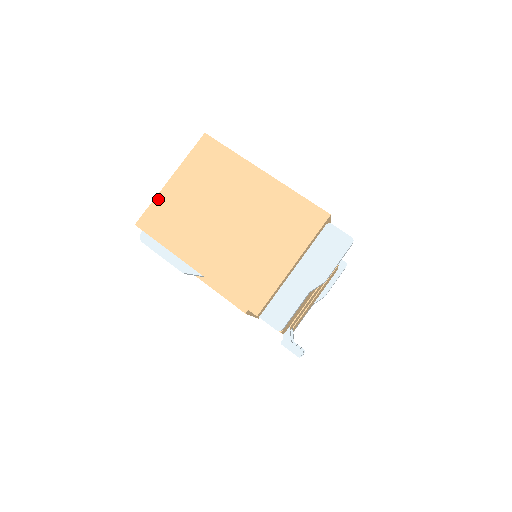
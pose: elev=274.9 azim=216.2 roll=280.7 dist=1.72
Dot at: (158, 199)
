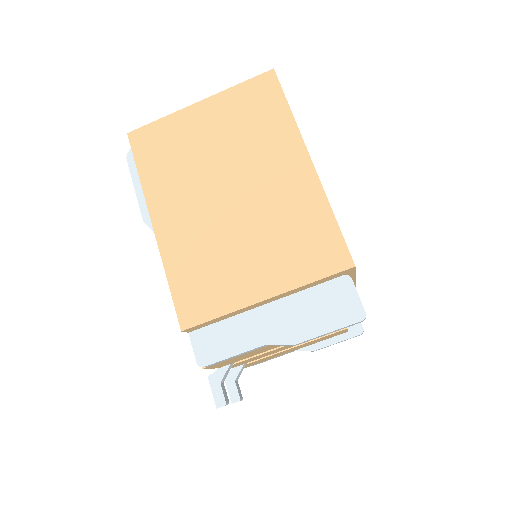
Dot at: (170, 118)
